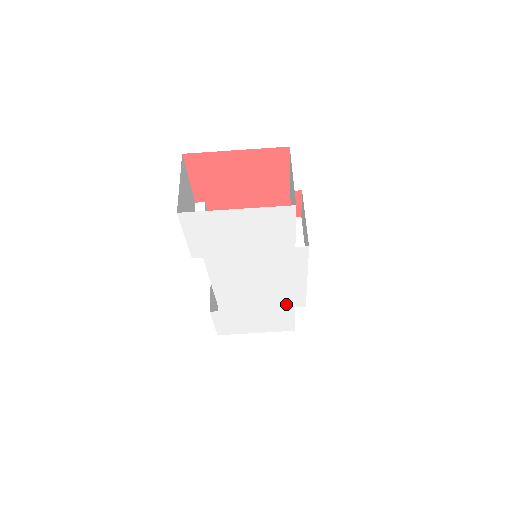
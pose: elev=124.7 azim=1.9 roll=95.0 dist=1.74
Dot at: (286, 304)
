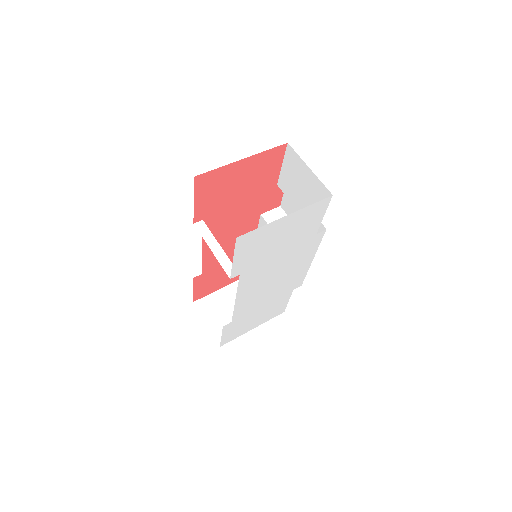
Dot at: (287, 290)
